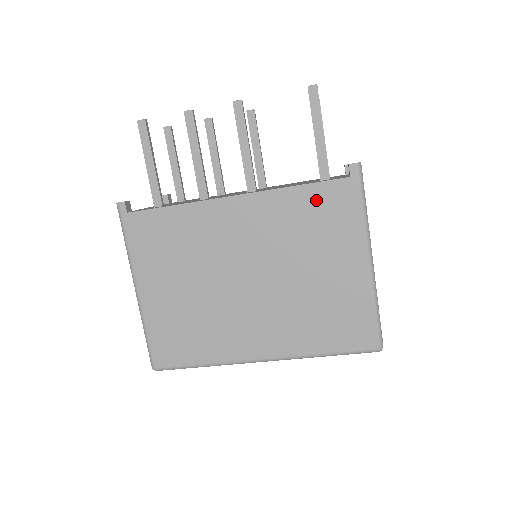
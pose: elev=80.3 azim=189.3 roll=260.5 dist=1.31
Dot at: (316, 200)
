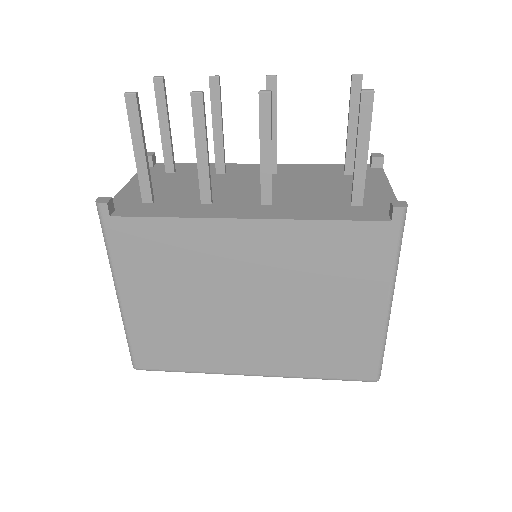
Dot at: (345, 239)
